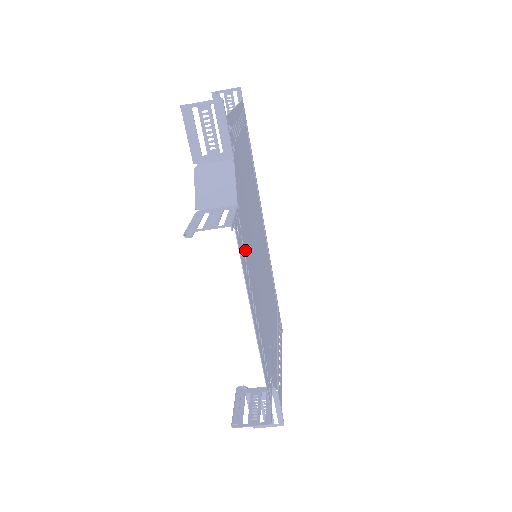
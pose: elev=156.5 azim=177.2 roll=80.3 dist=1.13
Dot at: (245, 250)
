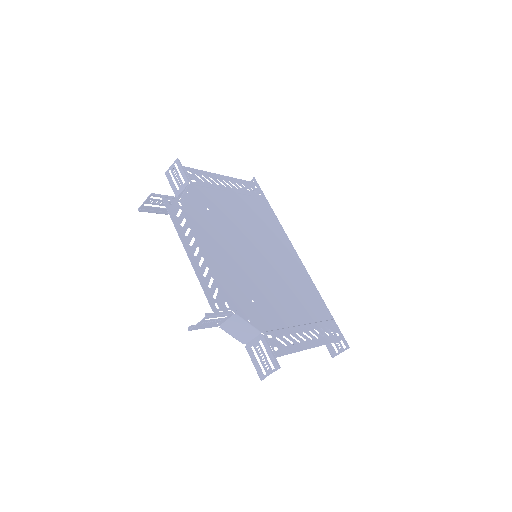
Dot at: (188, 219)
